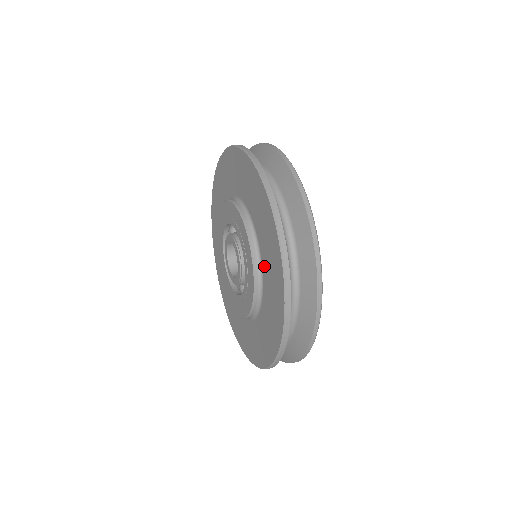
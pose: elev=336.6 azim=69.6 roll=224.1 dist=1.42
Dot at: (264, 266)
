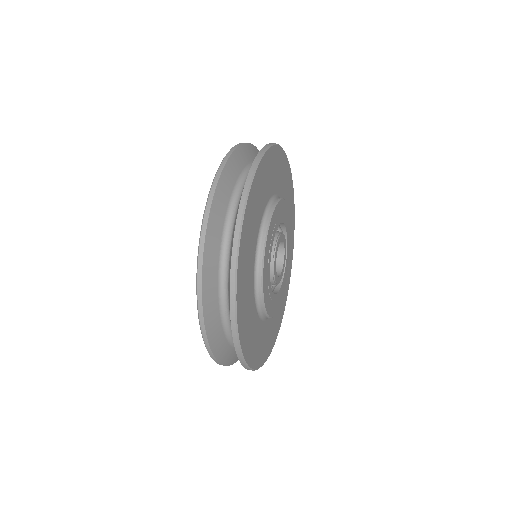
Dot at: occluded
